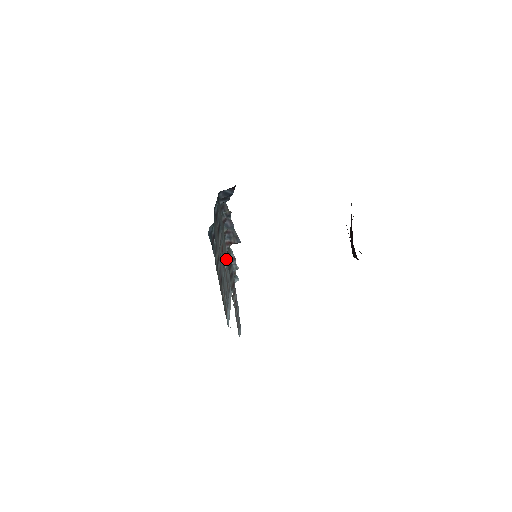
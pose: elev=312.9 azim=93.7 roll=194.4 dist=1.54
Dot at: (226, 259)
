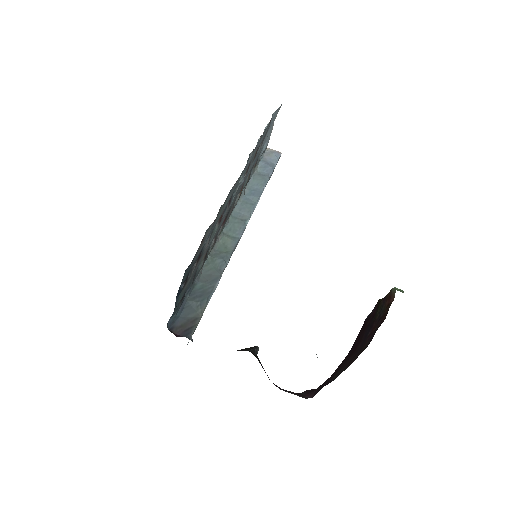
Dot at: occluded
